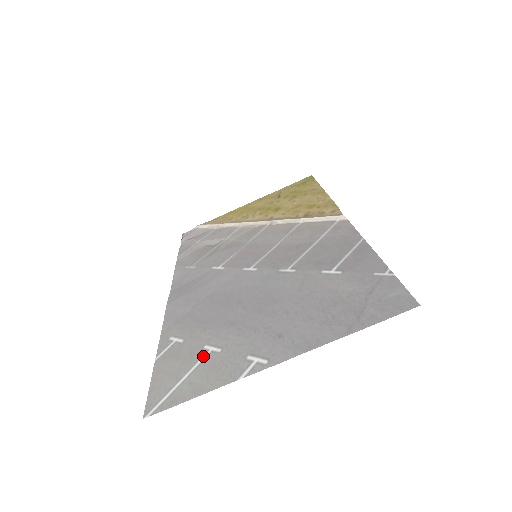
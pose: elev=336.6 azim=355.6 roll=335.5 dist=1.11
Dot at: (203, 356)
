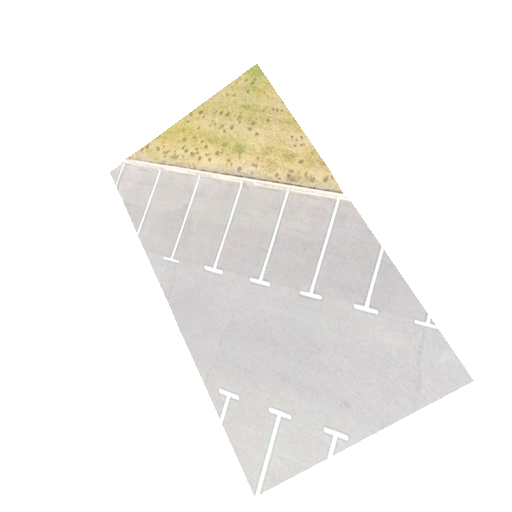
Dot at: (275, 423)
